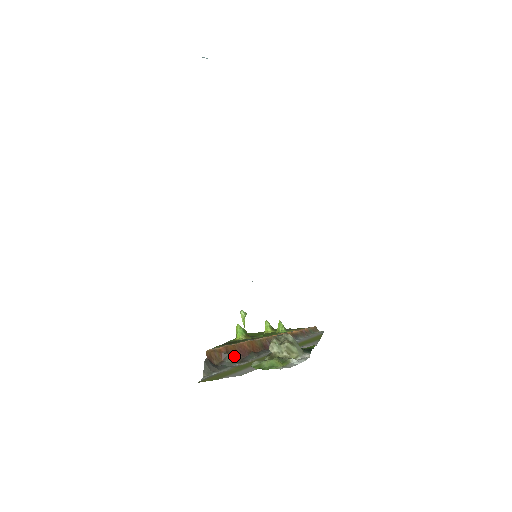
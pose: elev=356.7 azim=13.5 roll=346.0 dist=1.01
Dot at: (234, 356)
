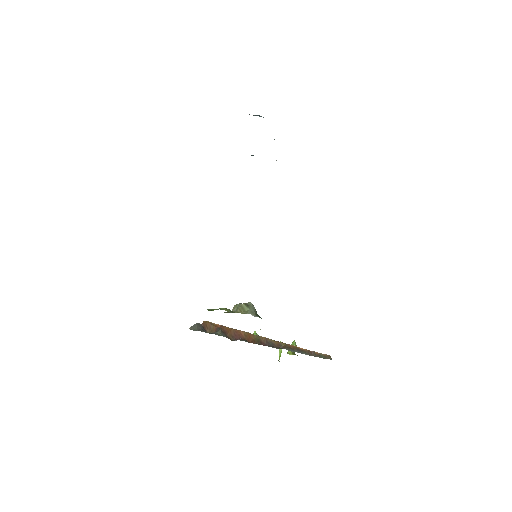
Dot at: (227, 335)
